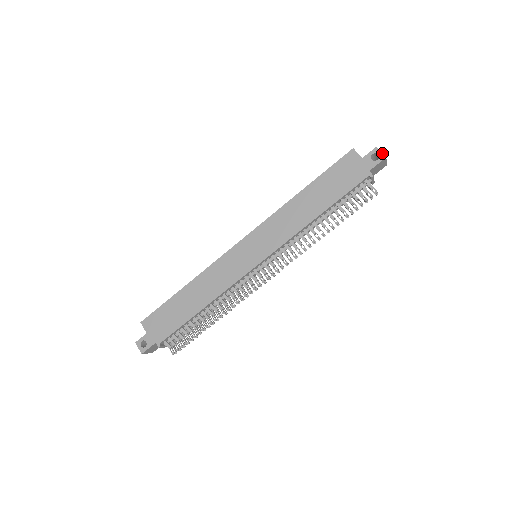
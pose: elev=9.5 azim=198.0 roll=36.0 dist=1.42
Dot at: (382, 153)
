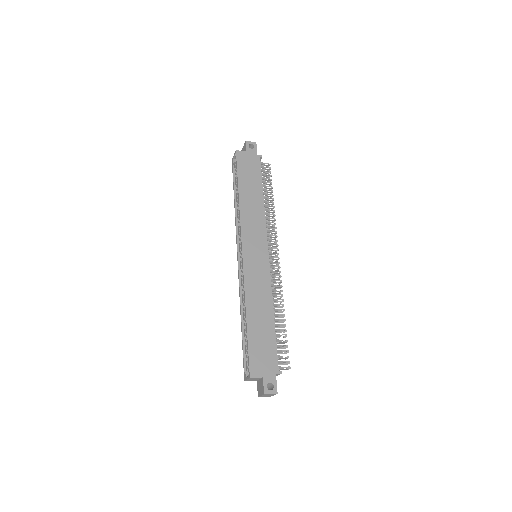
Dot at: (252, 142)
